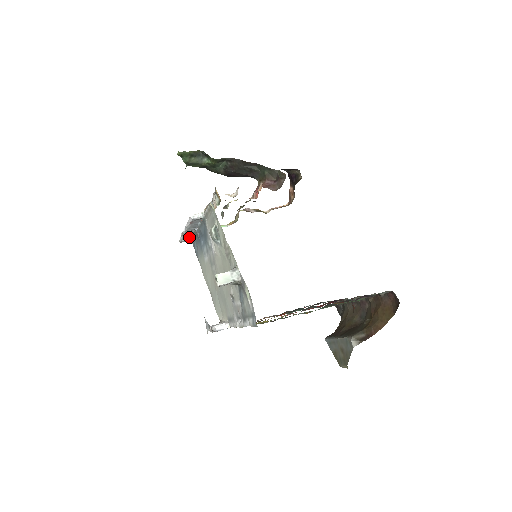
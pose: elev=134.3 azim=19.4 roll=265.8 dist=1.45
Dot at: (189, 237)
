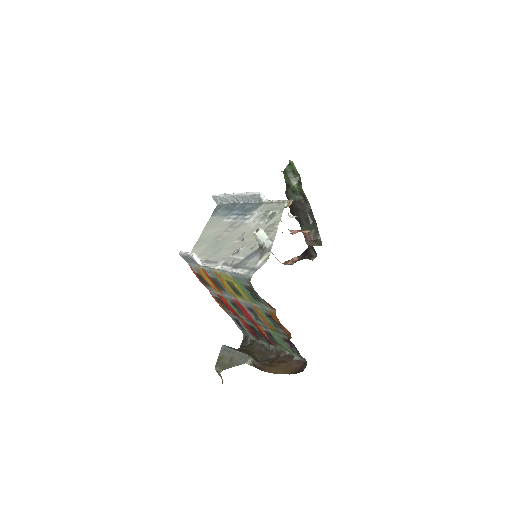
Dot at: (223, 201)
